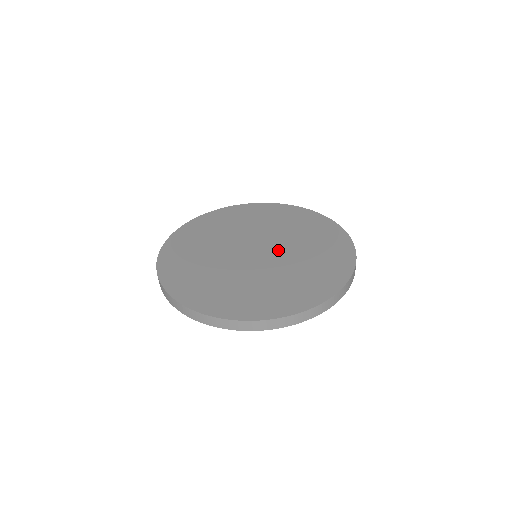
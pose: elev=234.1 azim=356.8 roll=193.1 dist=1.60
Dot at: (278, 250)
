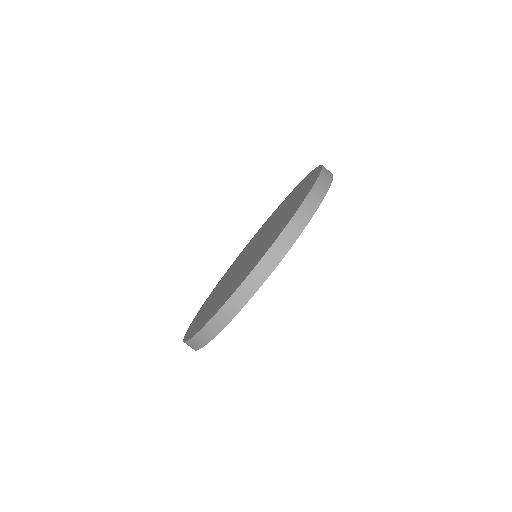
Dot at: (266, 233)
